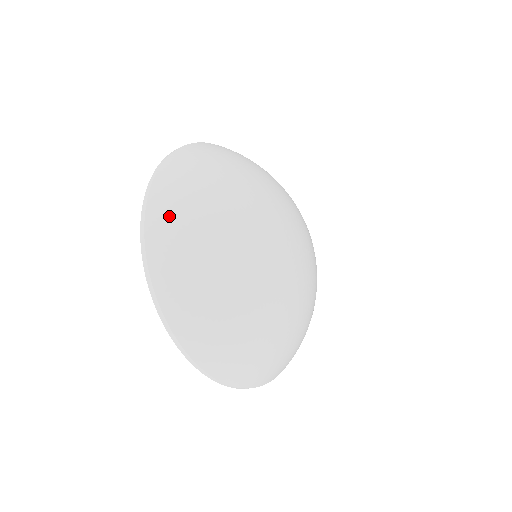
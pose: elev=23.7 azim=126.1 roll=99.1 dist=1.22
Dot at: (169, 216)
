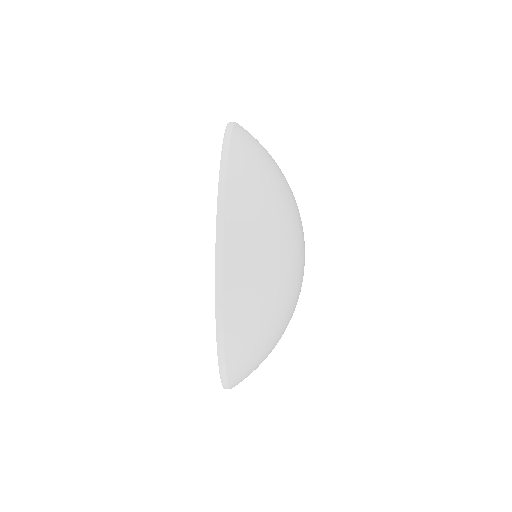
Dot at: (246, 252)
